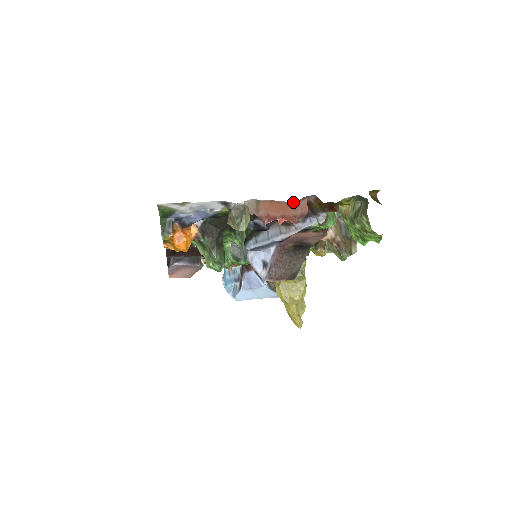
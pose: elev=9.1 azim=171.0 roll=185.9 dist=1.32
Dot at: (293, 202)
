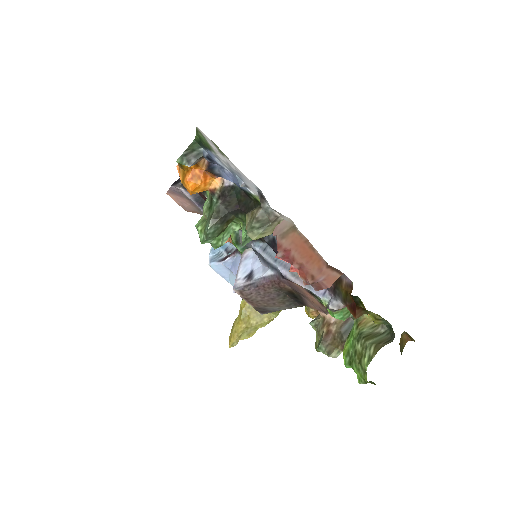
Dot at: (326, 262)
